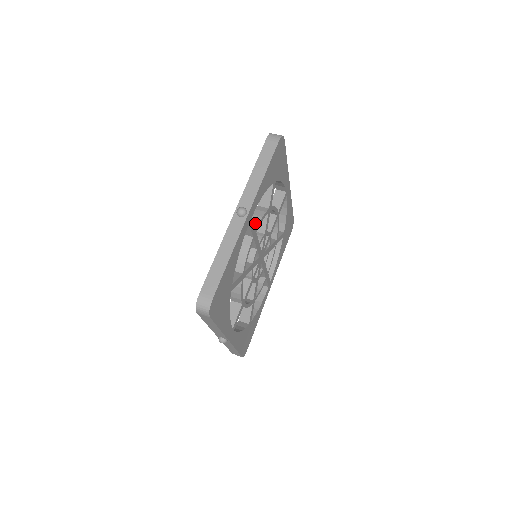
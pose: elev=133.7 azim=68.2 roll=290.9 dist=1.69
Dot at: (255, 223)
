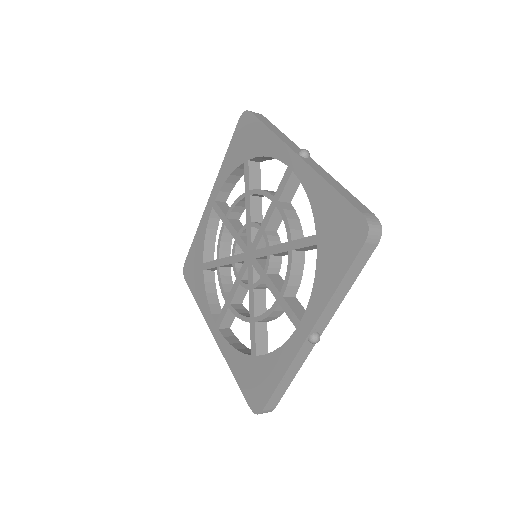
Dot at: occluded
